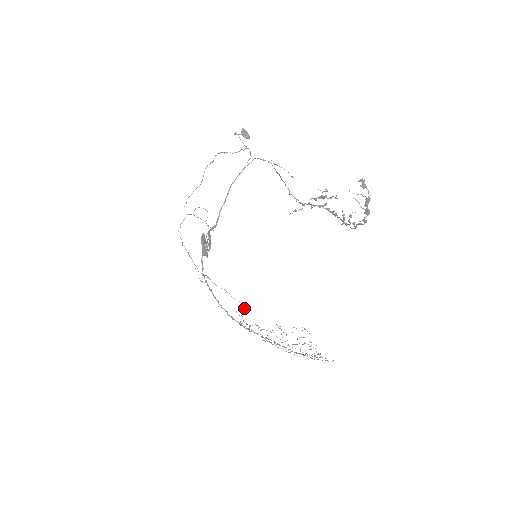
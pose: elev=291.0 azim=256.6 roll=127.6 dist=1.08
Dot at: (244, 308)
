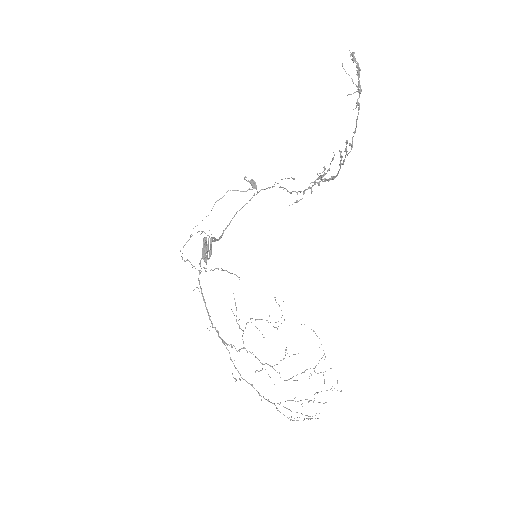
Dot at: occluded
